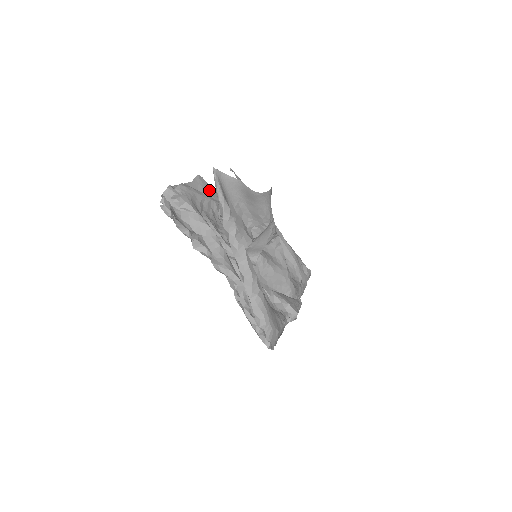
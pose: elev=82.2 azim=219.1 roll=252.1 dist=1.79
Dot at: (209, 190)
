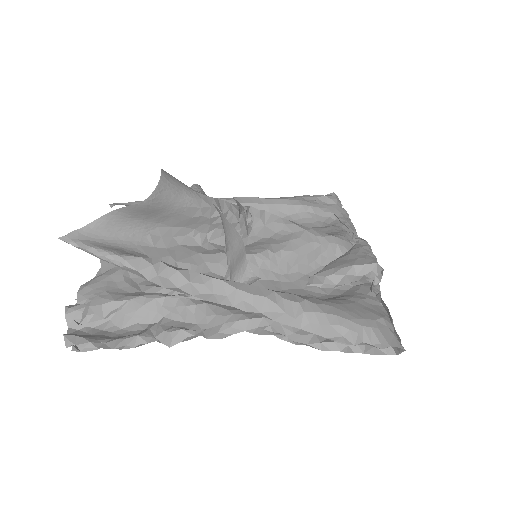
Dot at: occluded
